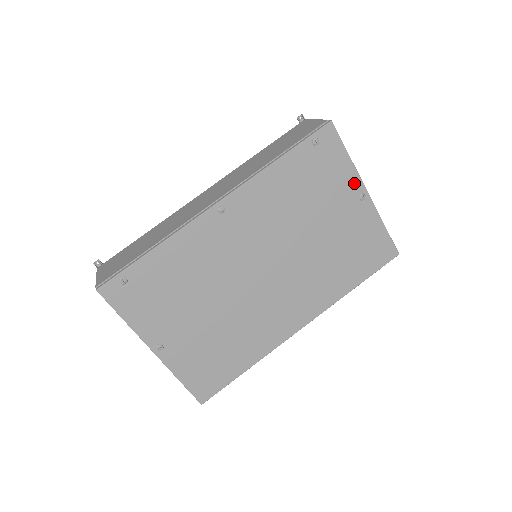
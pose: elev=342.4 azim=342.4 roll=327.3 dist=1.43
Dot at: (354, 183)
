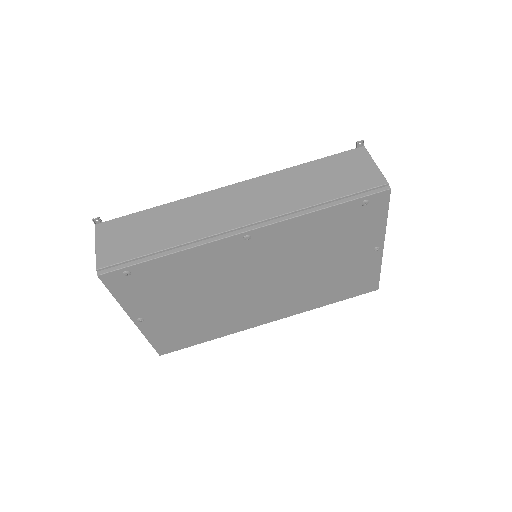
Dot at: (377, 238)
